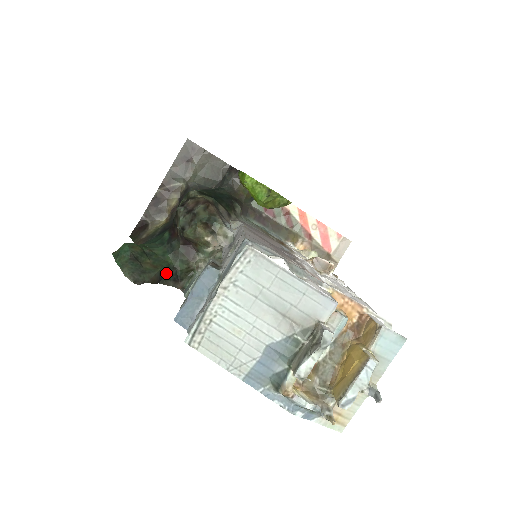
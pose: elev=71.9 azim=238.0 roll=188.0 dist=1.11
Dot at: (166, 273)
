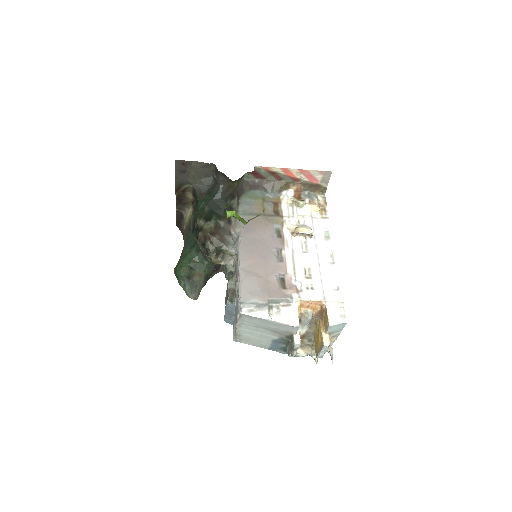
Dot at: (209, 273)
